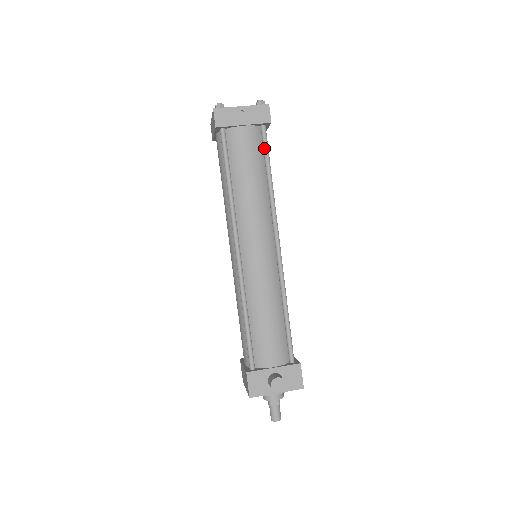
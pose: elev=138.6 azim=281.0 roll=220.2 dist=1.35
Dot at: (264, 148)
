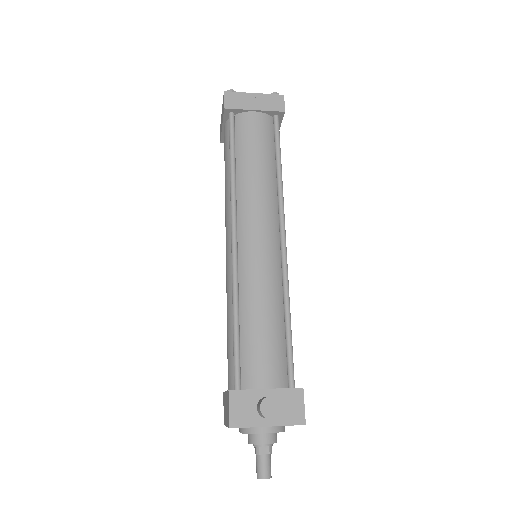
Dot at: (275, 136)
